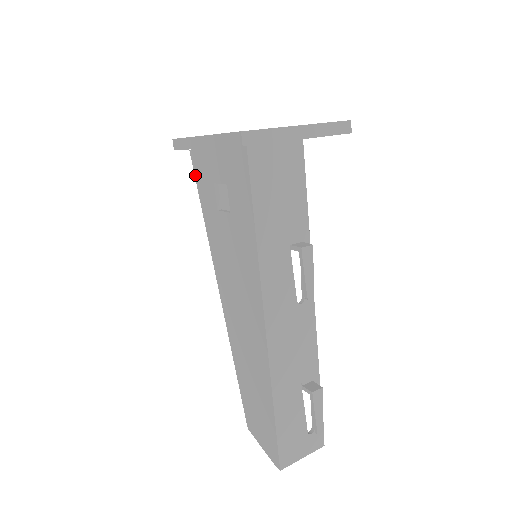
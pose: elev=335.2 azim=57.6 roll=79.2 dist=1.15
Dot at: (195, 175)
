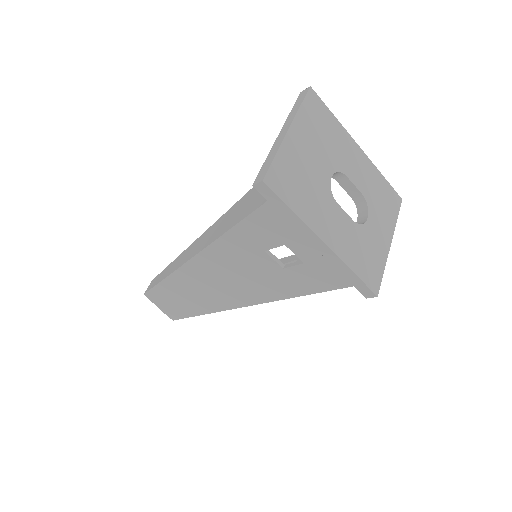
Dot at: (257, 211)
